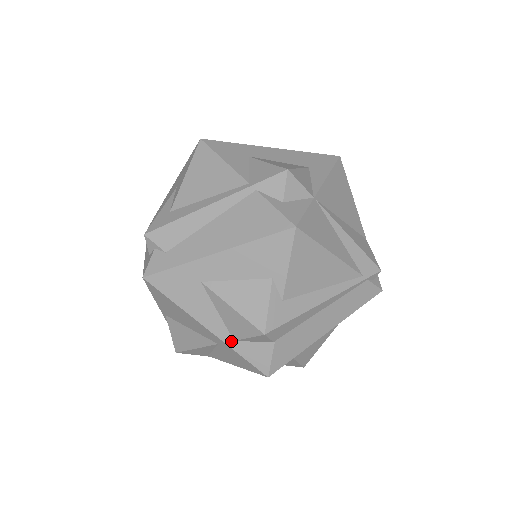
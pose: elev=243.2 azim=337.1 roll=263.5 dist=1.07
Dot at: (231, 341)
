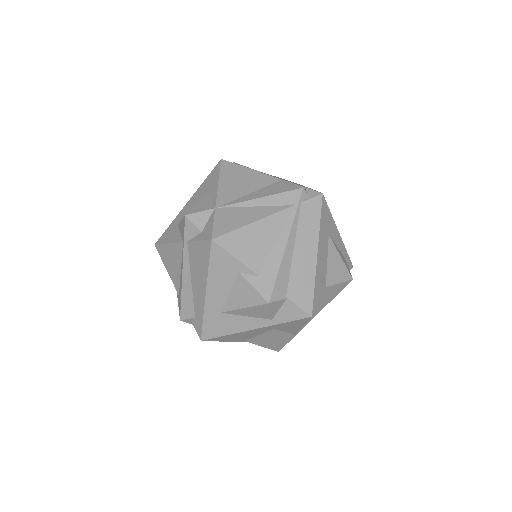
Dot at: (271, 322)
